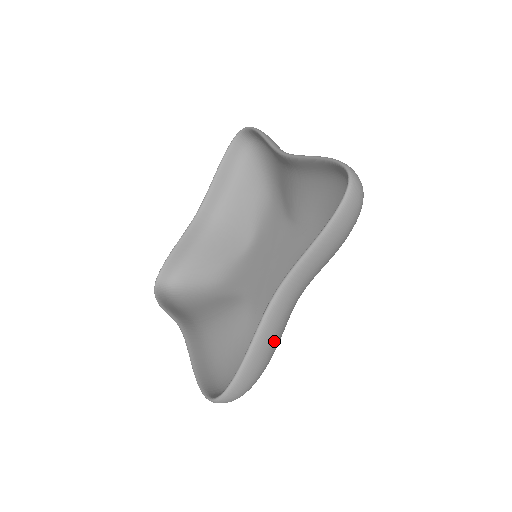
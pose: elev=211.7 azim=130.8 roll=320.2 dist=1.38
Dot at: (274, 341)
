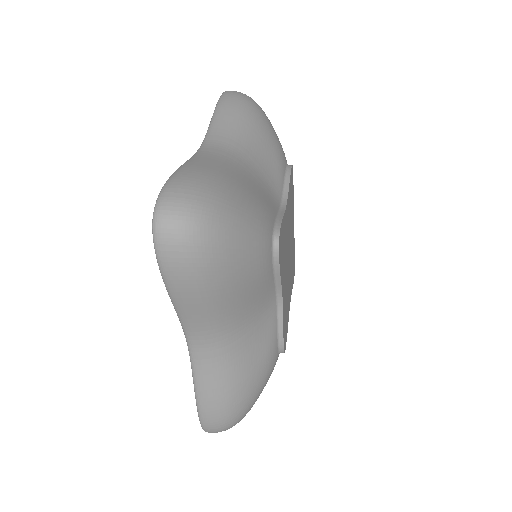
Dot at: (224, 382)
